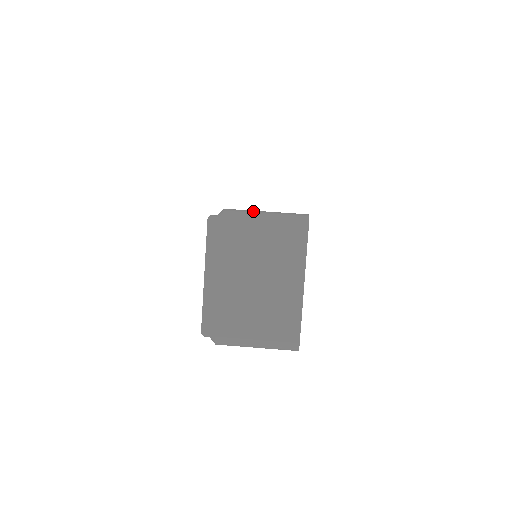
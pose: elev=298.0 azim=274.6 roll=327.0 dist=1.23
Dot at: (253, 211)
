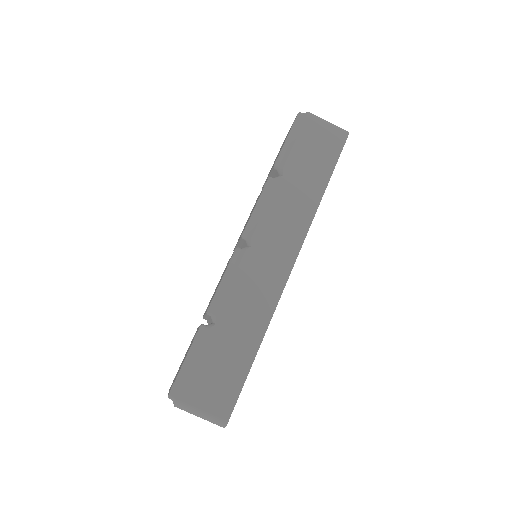
Dot at: (194, 410)
